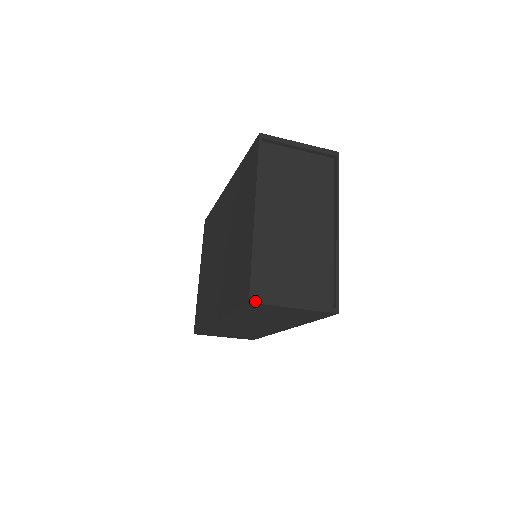
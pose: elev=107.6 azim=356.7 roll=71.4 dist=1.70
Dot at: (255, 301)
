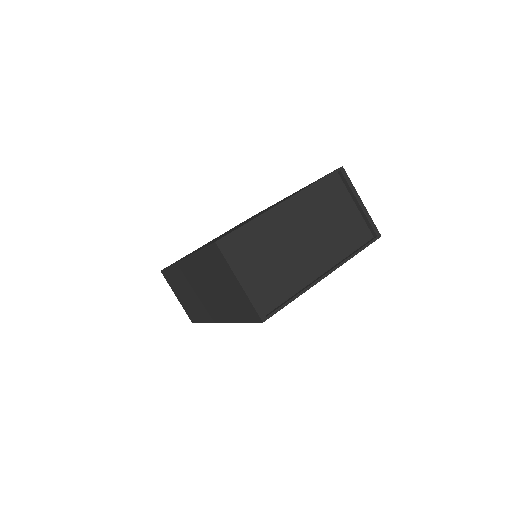
Dot at: (220, 246)
